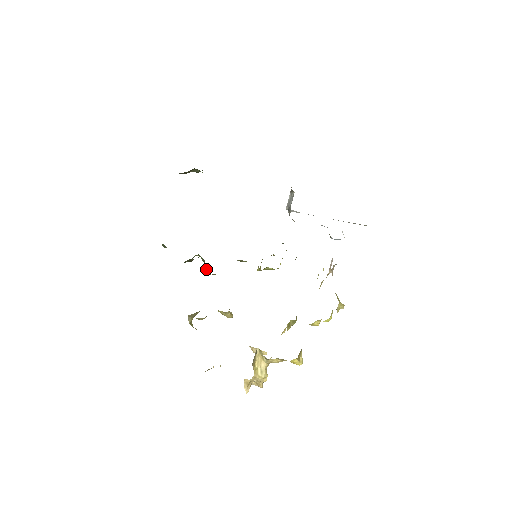
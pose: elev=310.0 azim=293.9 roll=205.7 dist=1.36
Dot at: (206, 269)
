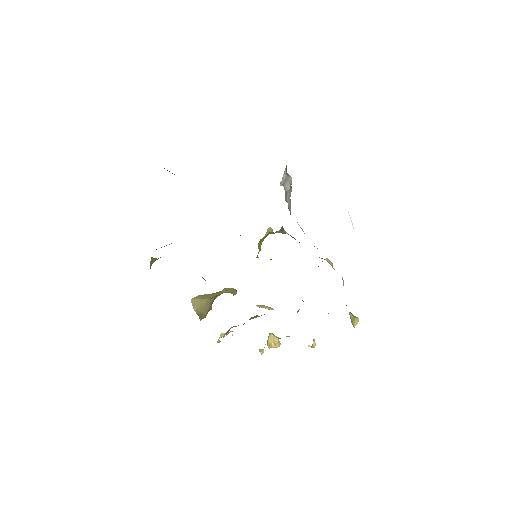
Dot at: (205, 280)
